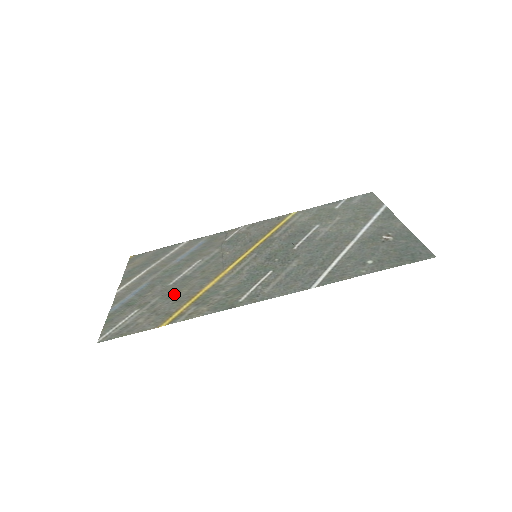
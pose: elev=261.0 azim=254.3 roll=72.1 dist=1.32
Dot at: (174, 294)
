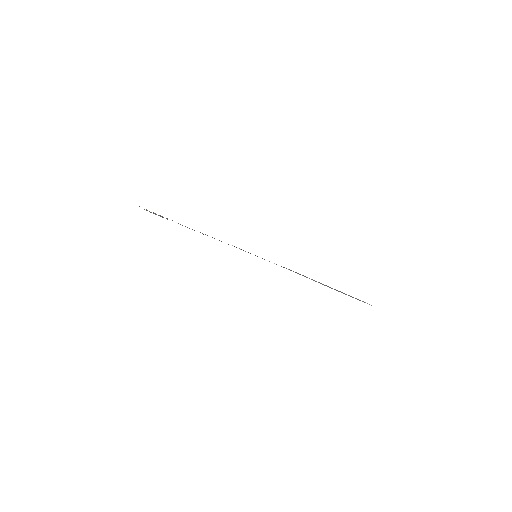
Dot at: occluded
